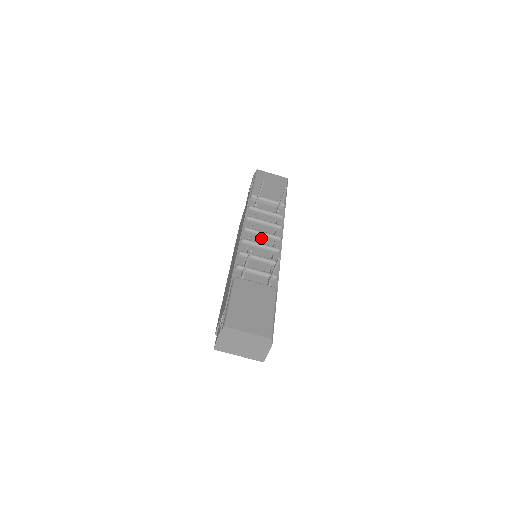
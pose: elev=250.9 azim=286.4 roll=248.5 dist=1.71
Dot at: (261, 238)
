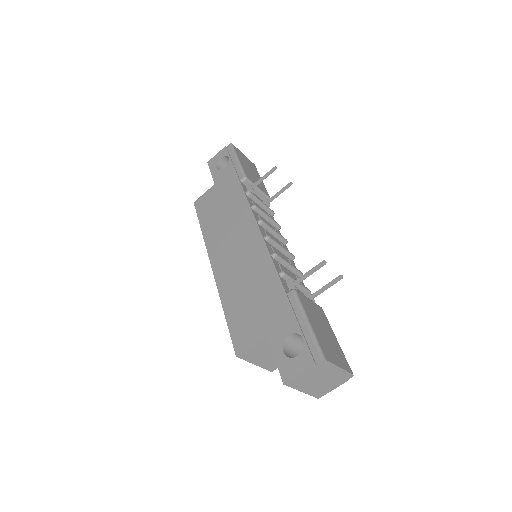
Dot at: (273, 237)
